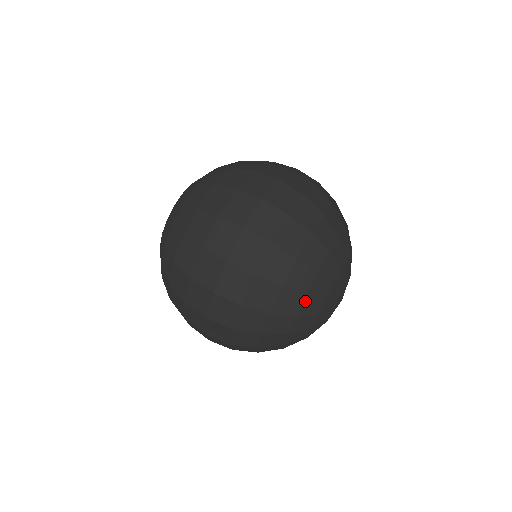
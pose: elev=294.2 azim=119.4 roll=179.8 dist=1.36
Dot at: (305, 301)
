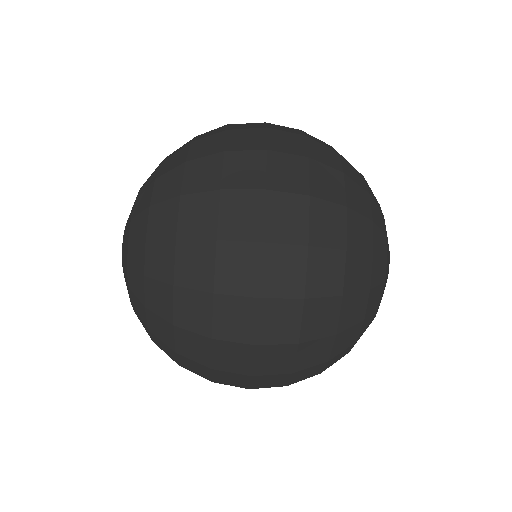
Dot at: occluded
